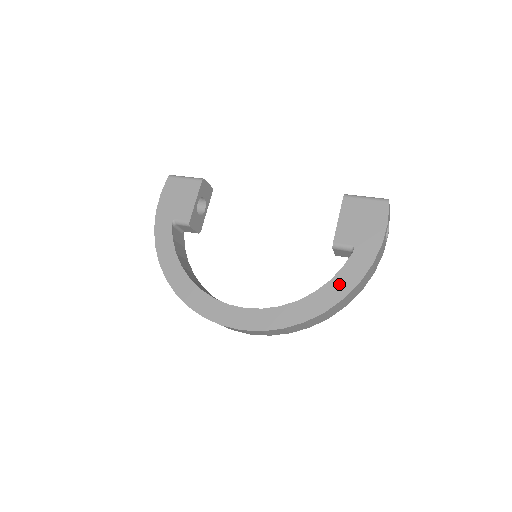
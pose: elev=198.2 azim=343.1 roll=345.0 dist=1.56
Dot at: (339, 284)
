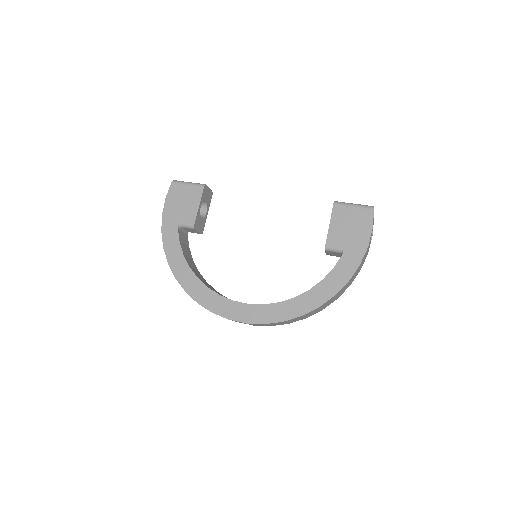
Dot at: (331, 282)
